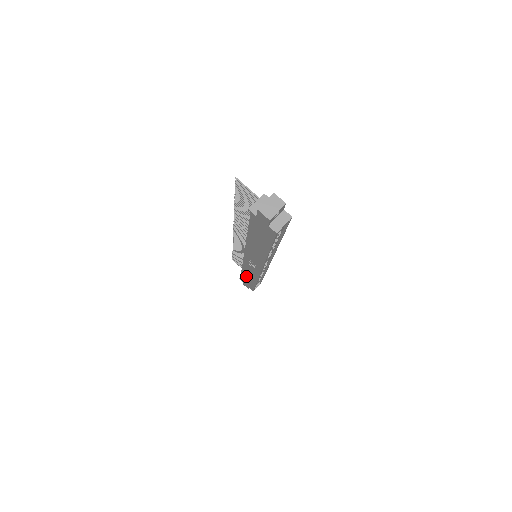
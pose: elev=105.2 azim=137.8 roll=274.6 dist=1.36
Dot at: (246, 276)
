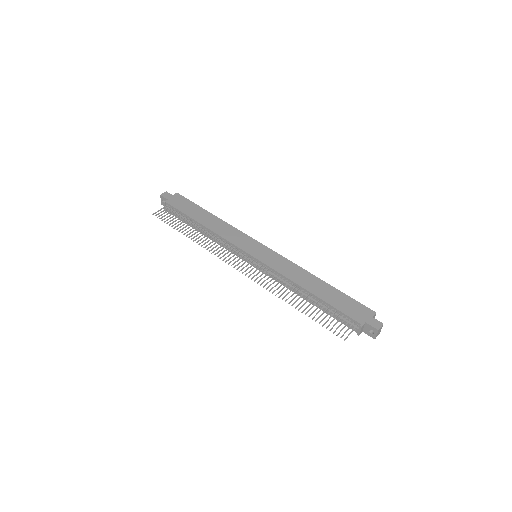
Dot at: occluded
